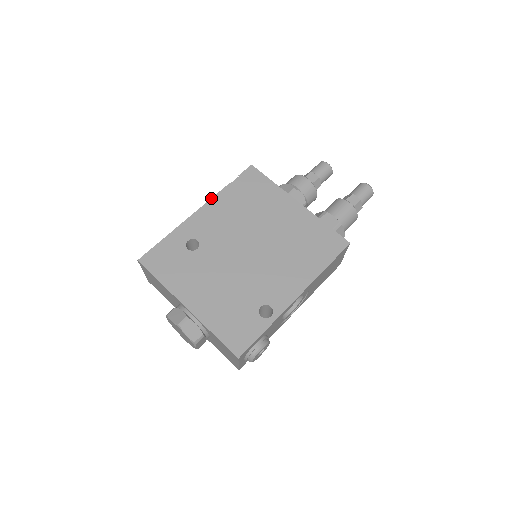
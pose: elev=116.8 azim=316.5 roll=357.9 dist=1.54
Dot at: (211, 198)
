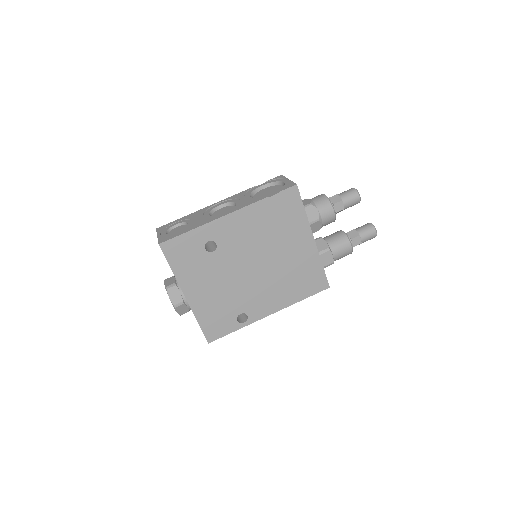
Dot at: (245, 206)
